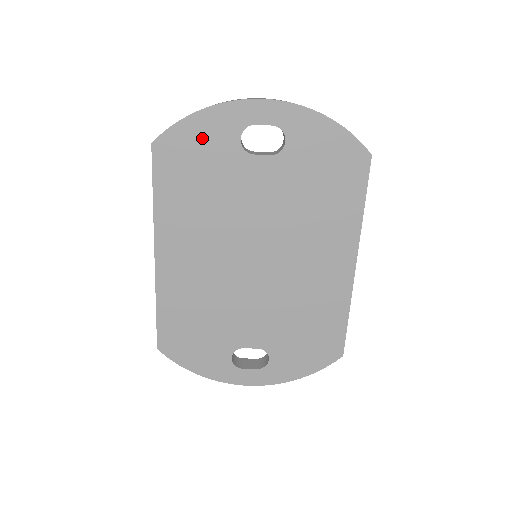
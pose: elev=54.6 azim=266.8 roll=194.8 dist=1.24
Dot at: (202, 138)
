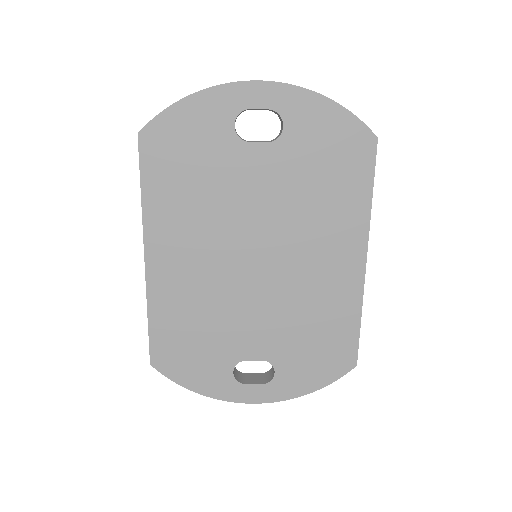
Dot at: (192, 126)
